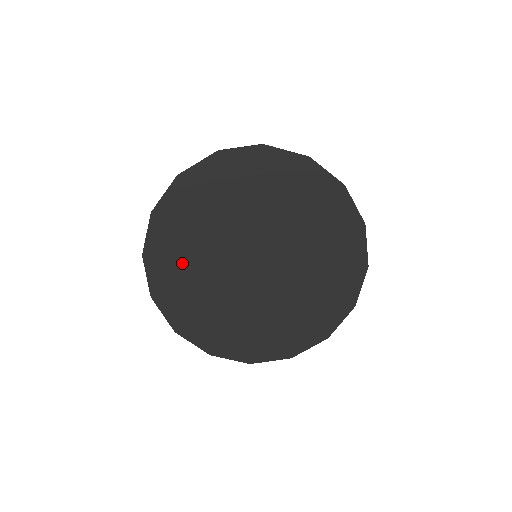
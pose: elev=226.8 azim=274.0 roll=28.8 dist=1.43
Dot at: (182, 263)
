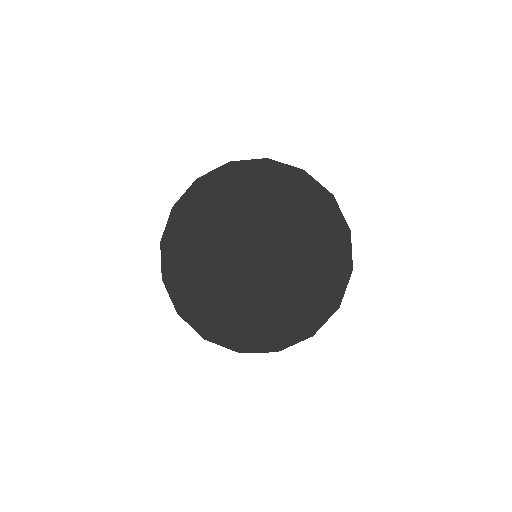
Dot at: (194, 276)
